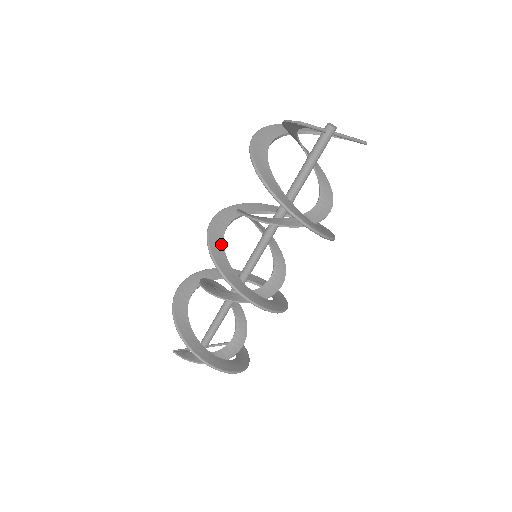
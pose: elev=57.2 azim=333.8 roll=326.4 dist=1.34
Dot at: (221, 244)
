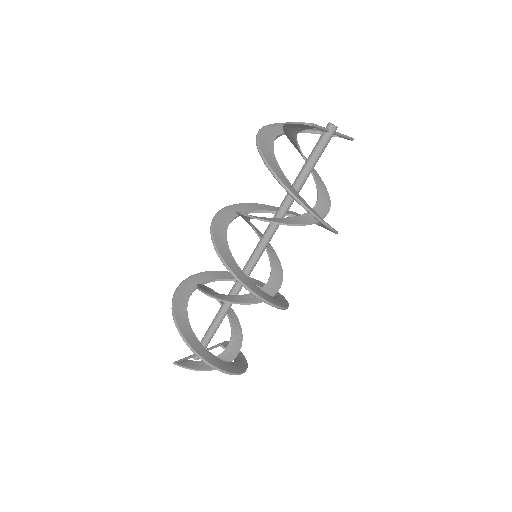
Dot at: (227, 248)
